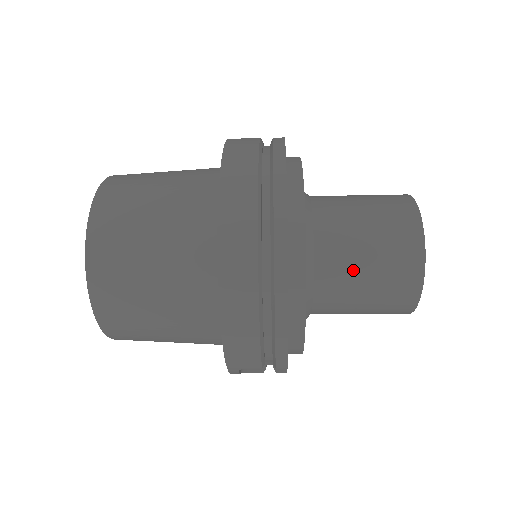
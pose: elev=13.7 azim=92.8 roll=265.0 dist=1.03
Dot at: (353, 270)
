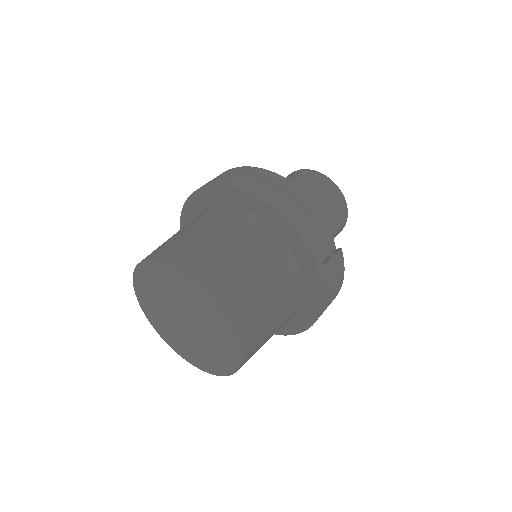
Dot at: occluded
